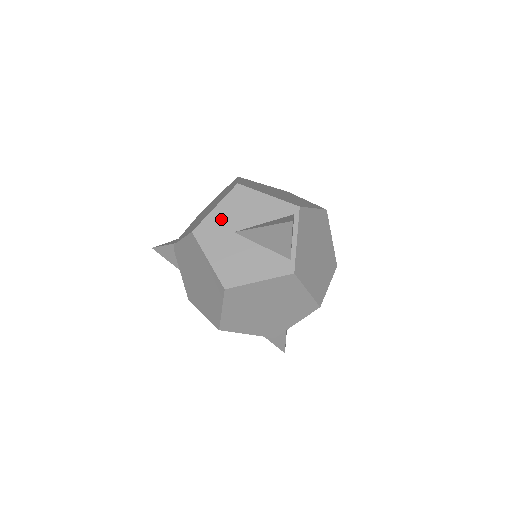
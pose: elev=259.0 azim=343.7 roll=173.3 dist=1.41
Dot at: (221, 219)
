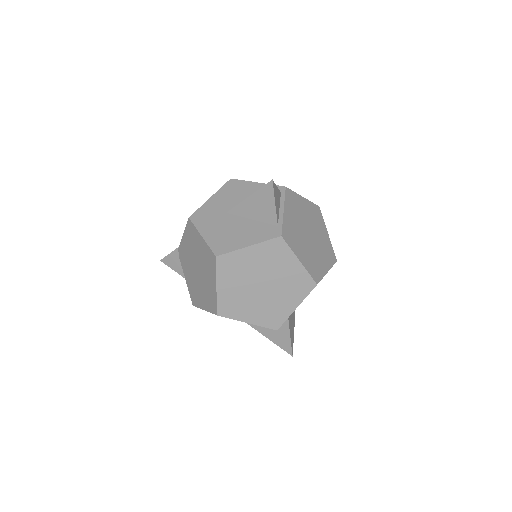
Dot at: (215, 205)
